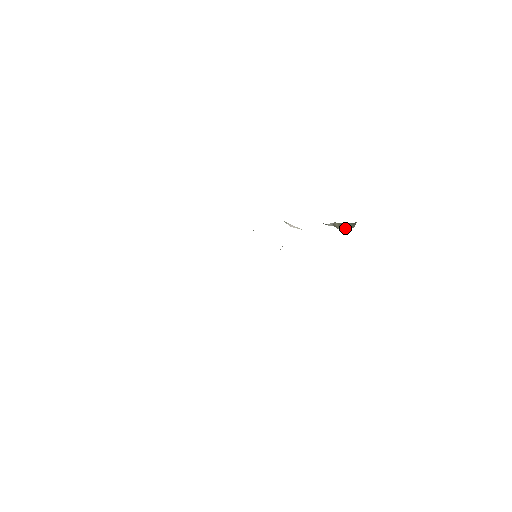
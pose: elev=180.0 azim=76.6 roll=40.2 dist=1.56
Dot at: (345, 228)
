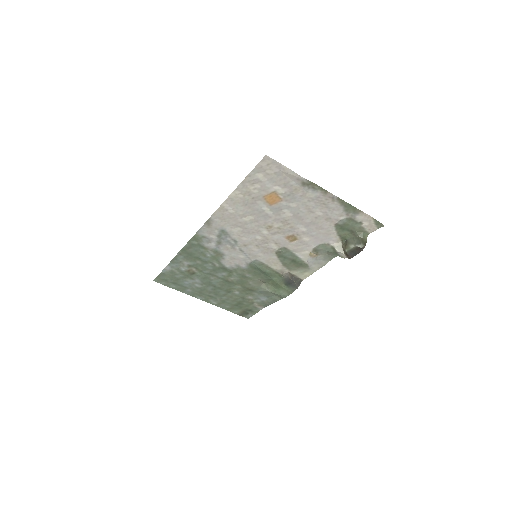
Dot at: (351, 248)
